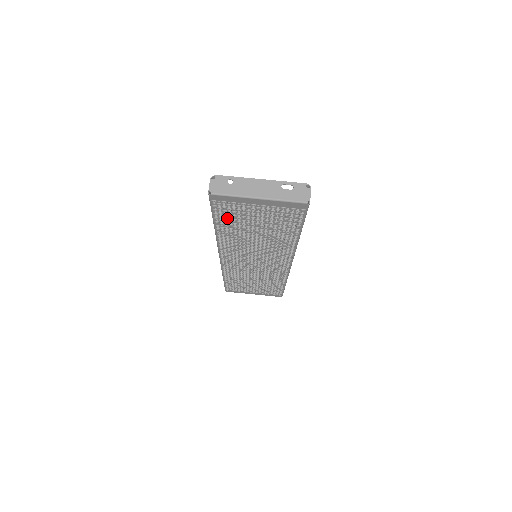
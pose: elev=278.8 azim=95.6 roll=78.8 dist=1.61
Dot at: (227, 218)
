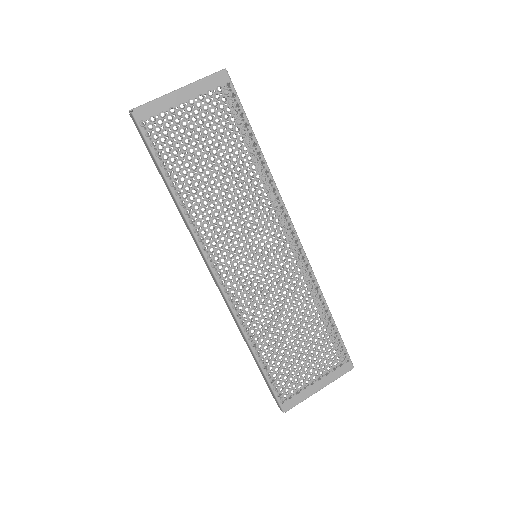
Dot at: (173, 157)
